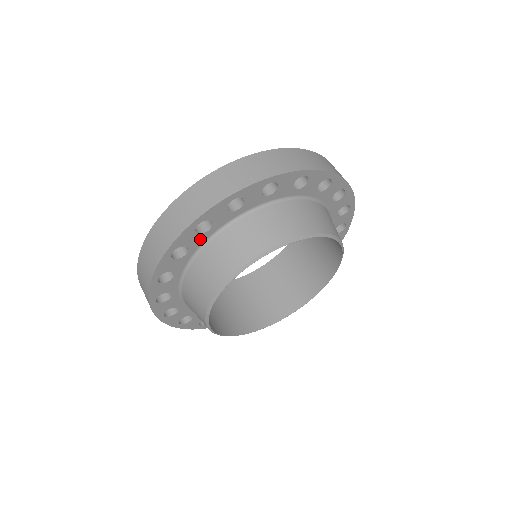
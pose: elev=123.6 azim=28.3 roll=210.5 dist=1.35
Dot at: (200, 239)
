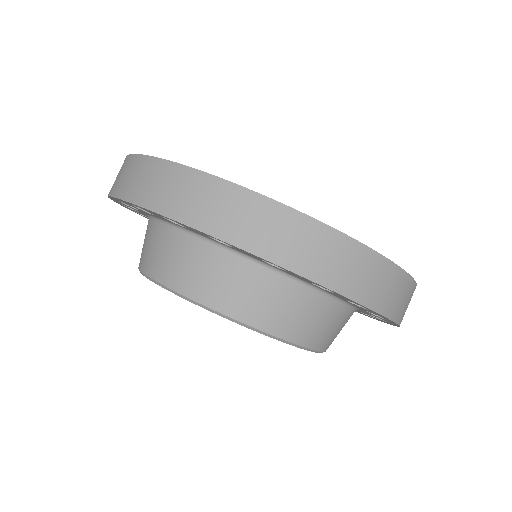
Dot at: (299, 277)
